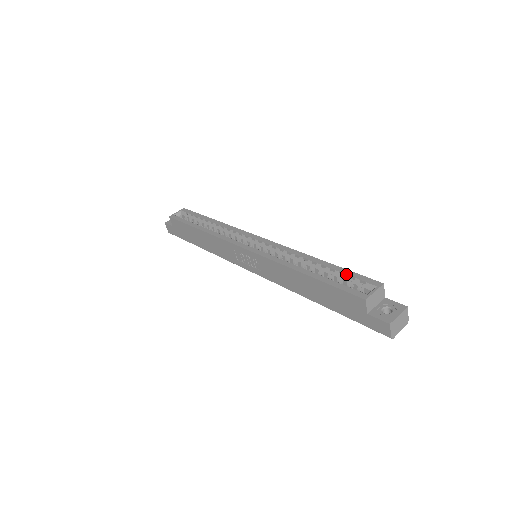
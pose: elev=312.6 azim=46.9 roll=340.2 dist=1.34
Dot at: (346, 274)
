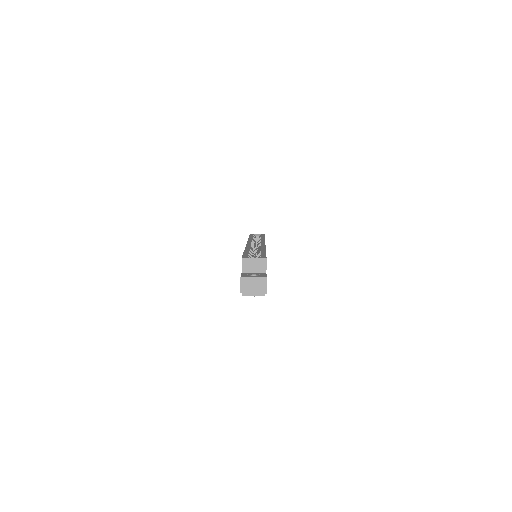
Dot at: (261, 254)
